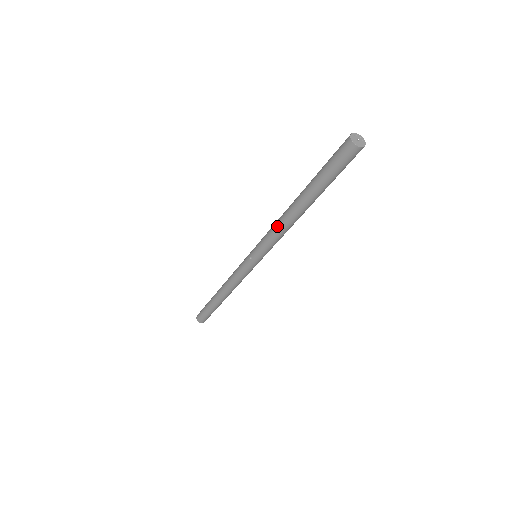
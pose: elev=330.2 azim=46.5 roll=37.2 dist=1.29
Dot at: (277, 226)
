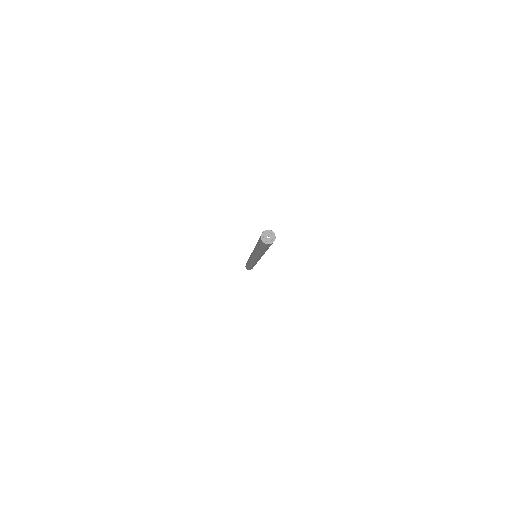
Dot at: (253, 250)
